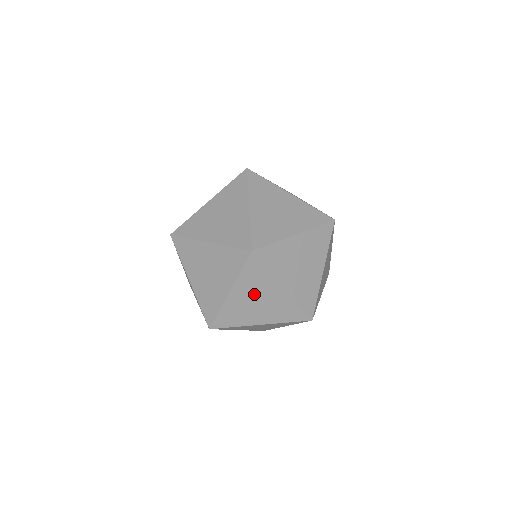
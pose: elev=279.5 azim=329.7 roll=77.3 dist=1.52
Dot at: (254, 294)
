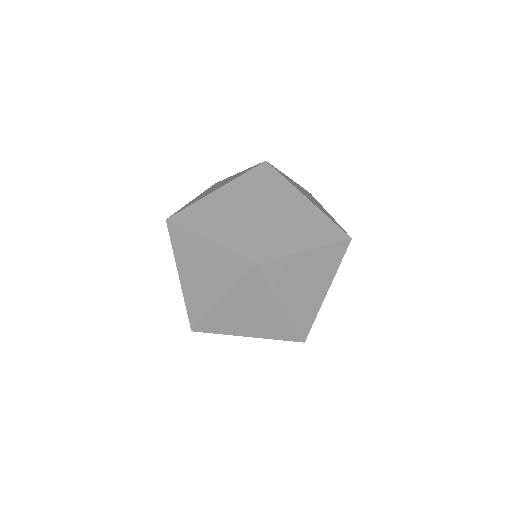
Dot at: (232, 203)
